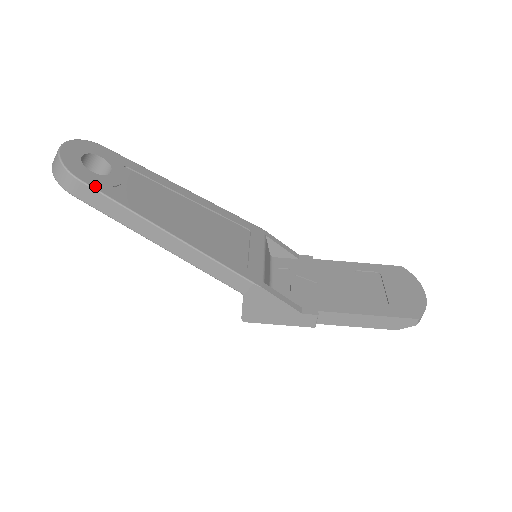
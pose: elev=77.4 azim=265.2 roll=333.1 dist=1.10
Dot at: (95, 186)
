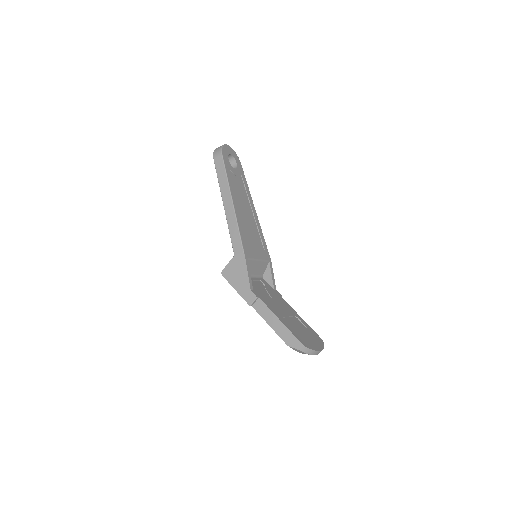
Dot at: (225, 161)
